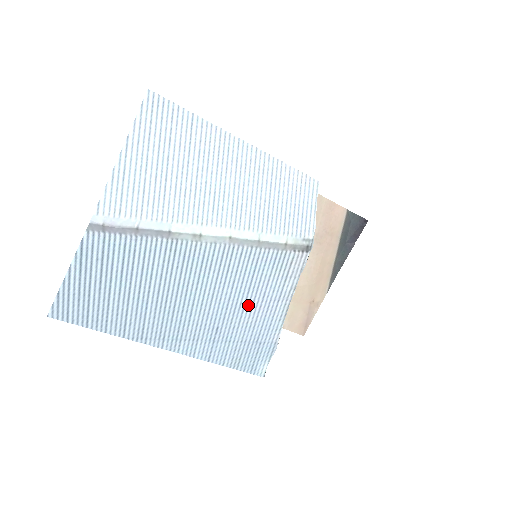
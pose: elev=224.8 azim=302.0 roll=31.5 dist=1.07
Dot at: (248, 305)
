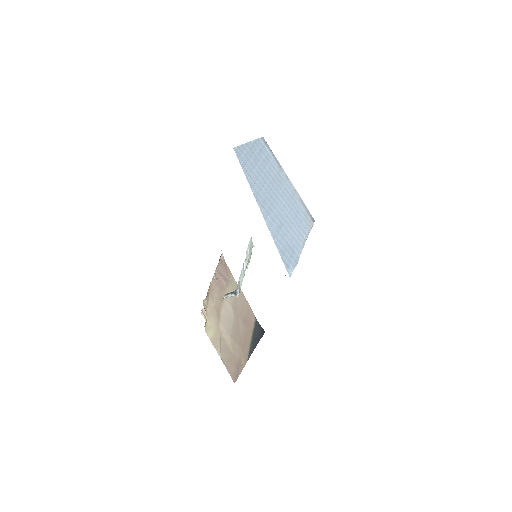
Dot at: (294, 225)
